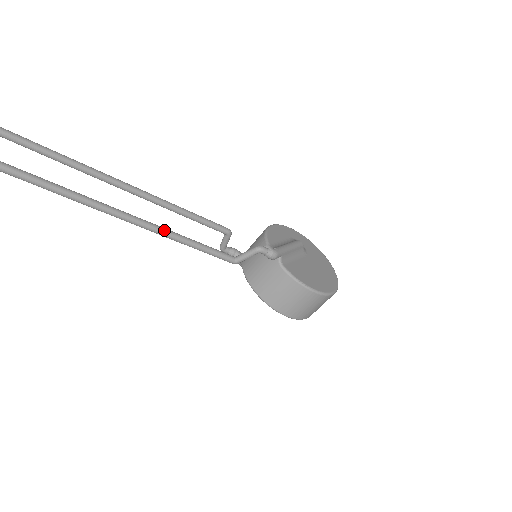
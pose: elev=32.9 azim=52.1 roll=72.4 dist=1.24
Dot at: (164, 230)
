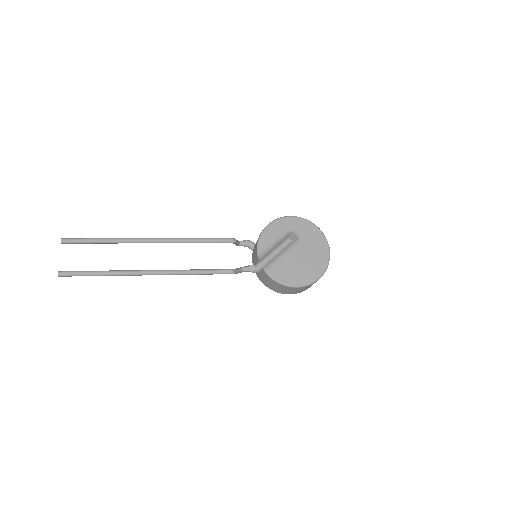
Dot at: (175, 273)
